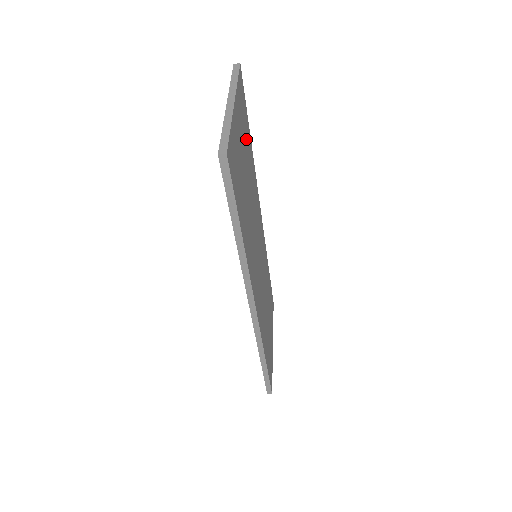
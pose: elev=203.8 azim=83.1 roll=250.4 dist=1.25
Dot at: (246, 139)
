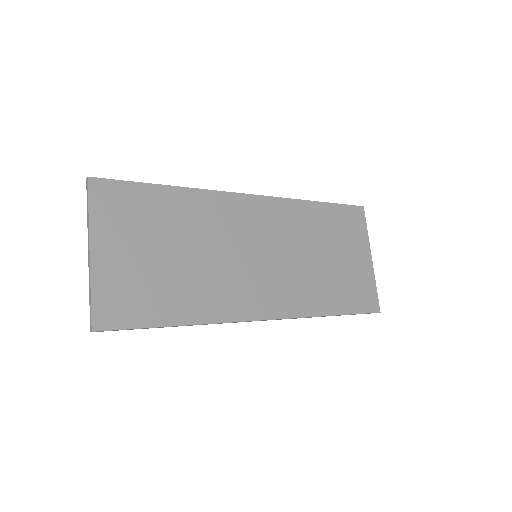
Dot at: (149, 215)
